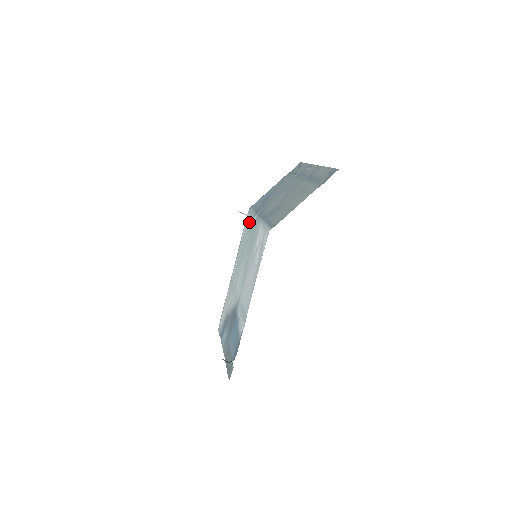
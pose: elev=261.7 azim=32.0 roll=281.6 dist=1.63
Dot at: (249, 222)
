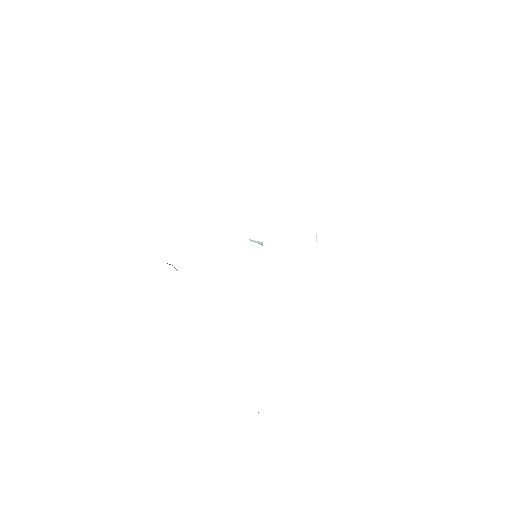
Dot at: occluded
